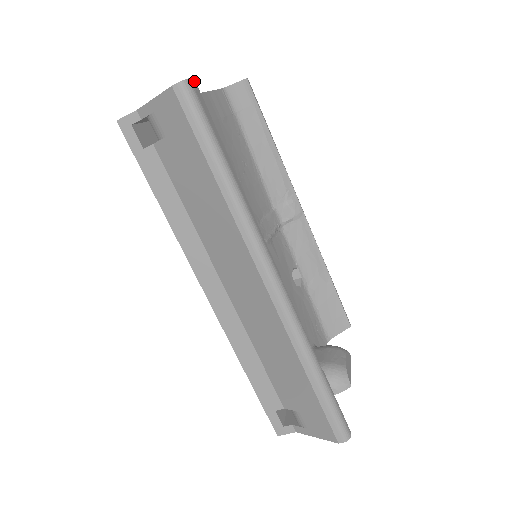
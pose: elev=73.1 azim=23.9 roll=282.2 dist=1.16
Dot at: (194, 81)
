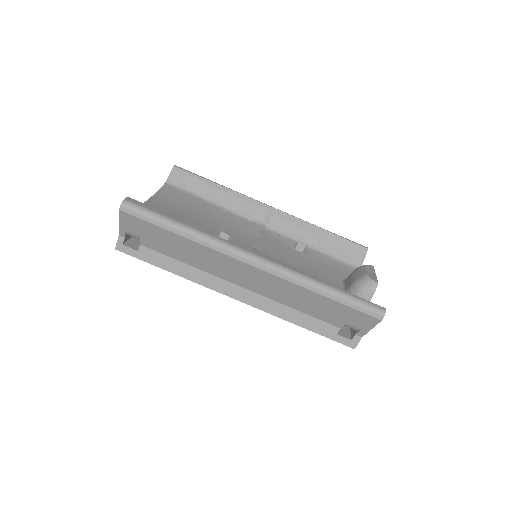
Dot at: (128, 198)
